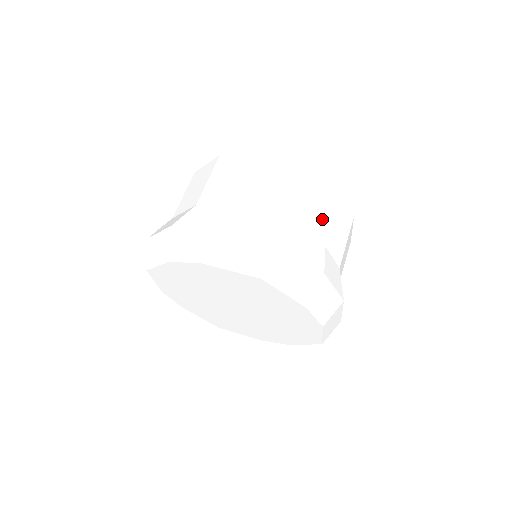
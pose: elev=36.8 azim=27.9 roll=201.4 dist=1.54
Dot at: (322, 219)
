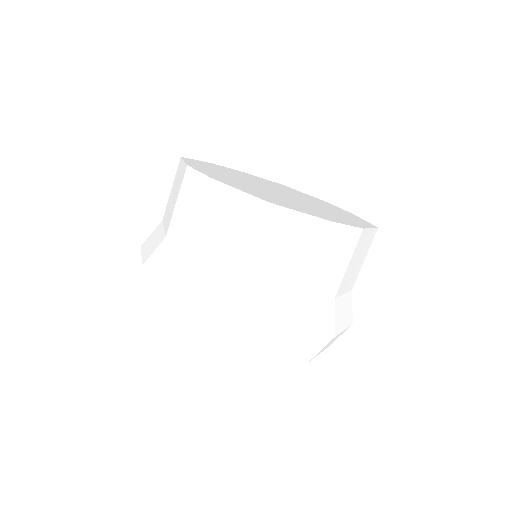
Dot at: (299, 267)
